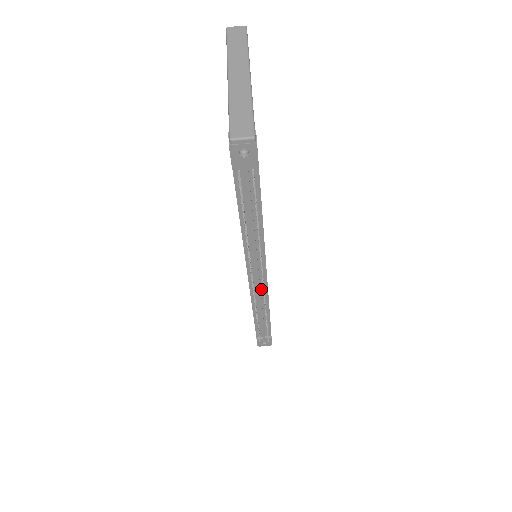
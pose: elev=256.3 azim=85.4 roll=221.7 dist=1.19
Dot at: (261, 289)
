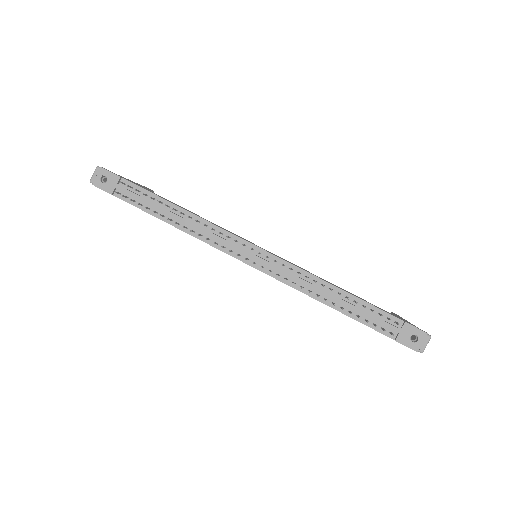
Dot at: (283, 268)
